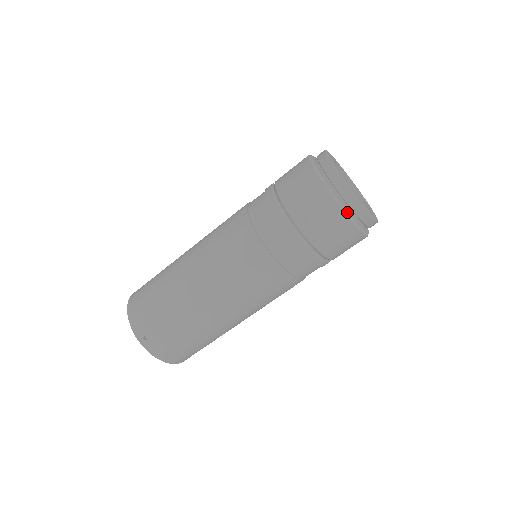
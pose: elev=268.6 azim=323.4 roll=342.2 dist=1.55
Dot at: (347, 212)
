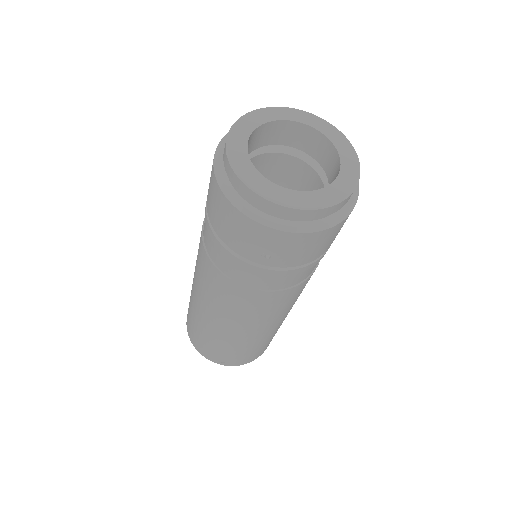
Dot at: (305, 229)
